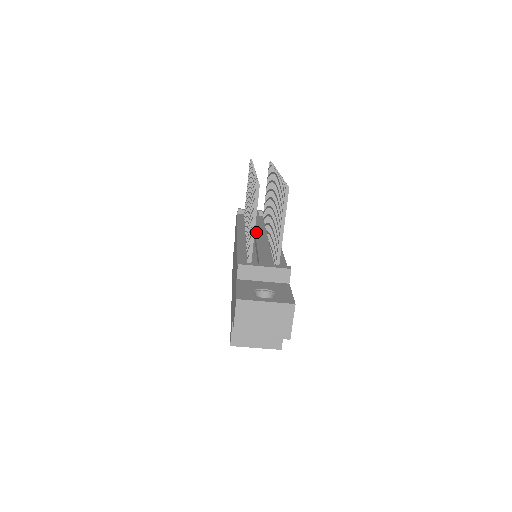
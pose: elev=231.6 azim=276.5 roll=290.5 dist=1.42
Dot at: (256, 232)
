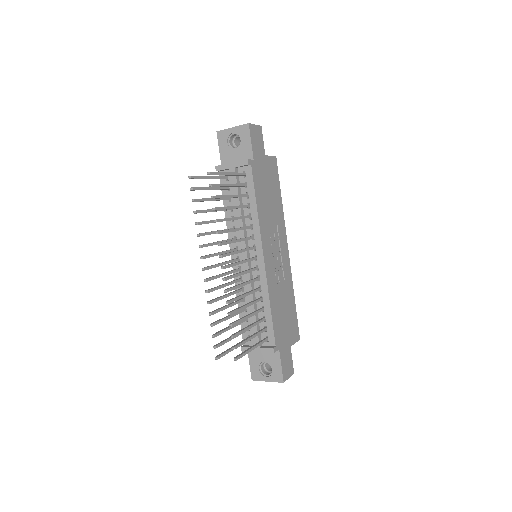
Dot at: occluded
